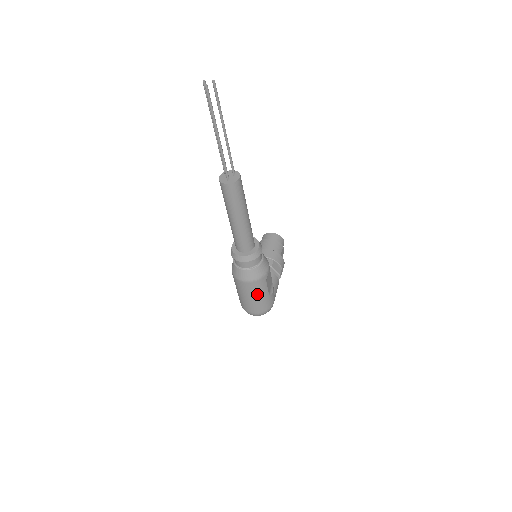
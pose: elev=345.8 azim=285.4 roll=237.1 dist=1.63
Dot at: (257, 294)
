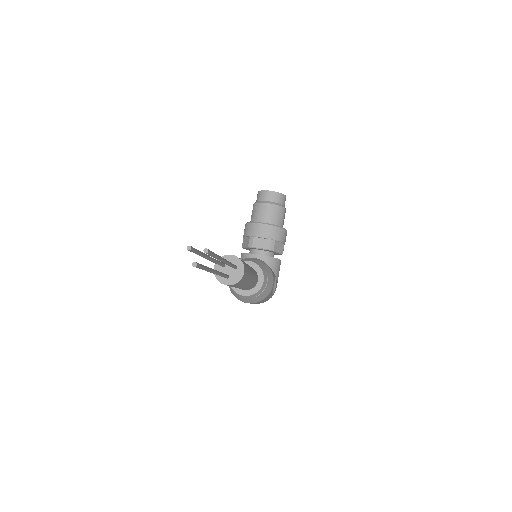
Dot at: occluded
